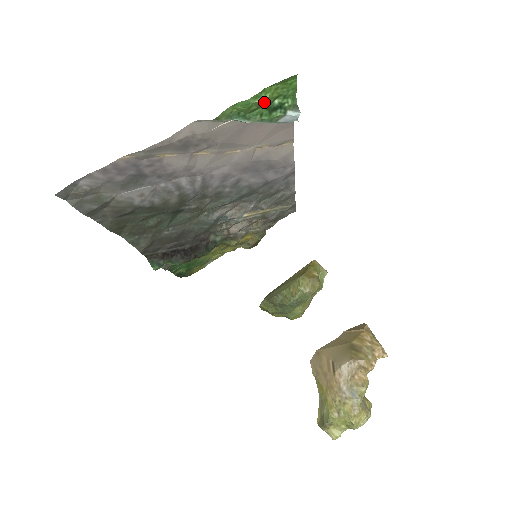
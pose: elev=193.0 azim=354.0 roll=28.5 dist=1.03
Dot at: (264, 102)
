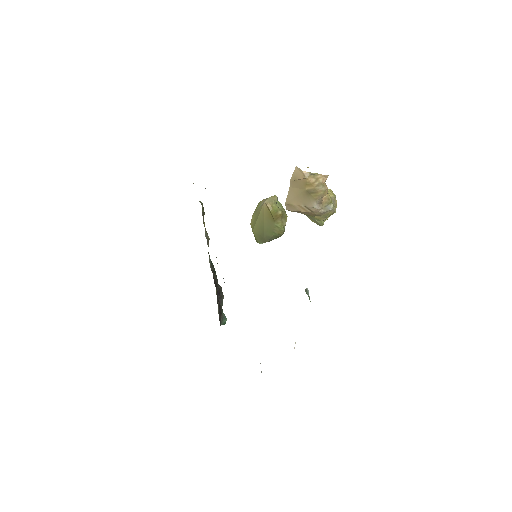
Dot at: occluded
